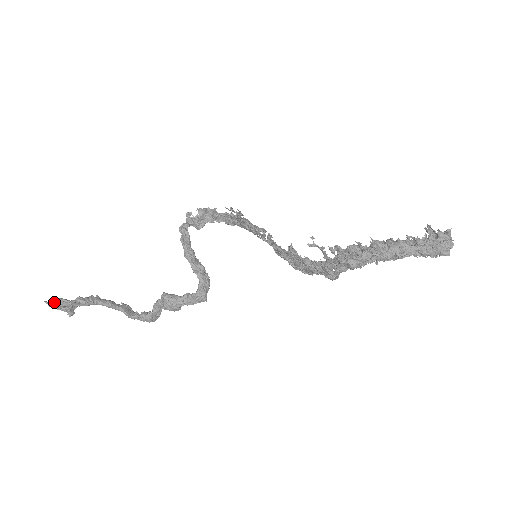
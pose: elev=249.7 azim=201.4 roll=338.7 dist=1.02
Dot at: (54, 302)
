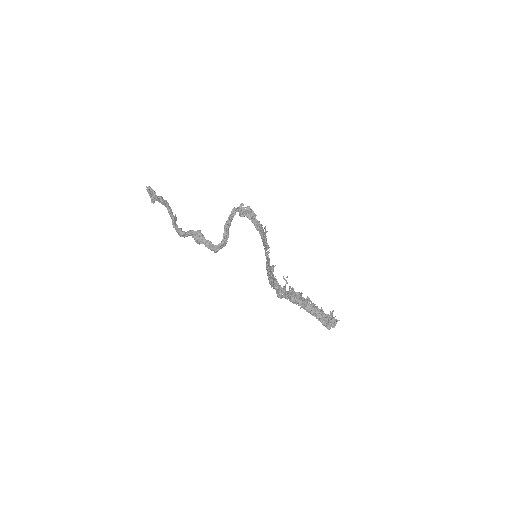
Dot at: (150, 190)
